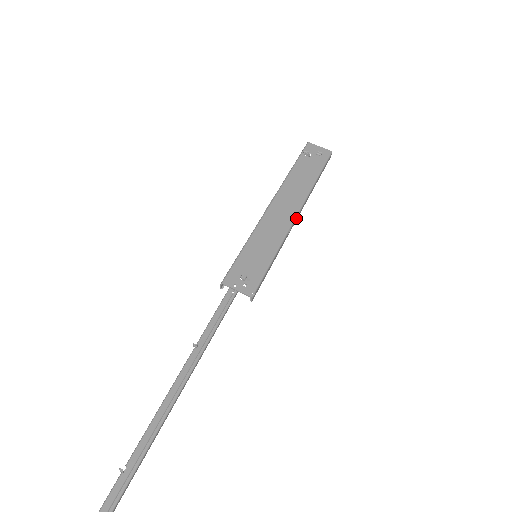
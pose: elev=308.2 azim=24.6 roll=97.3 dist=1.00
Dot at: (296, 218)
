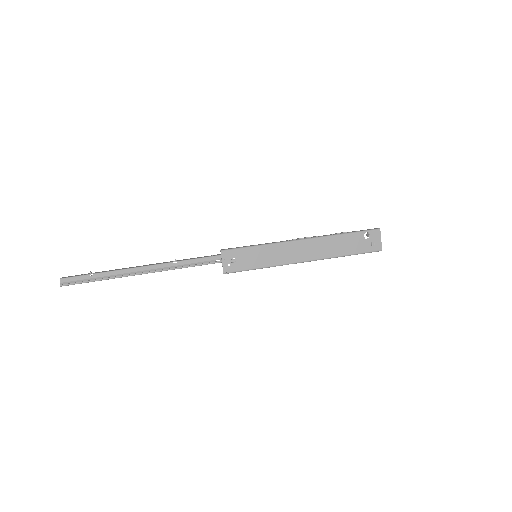
Dot at: (303, 262)
